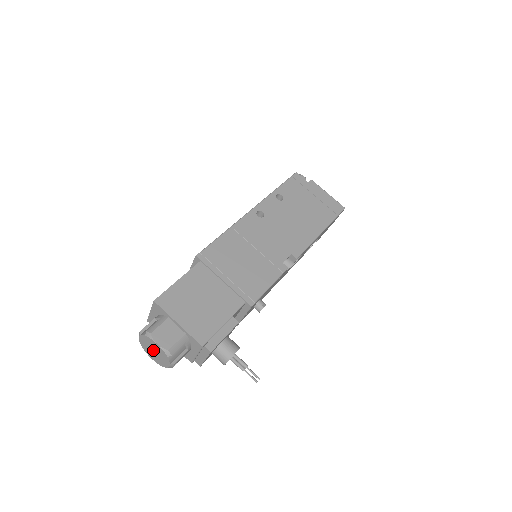
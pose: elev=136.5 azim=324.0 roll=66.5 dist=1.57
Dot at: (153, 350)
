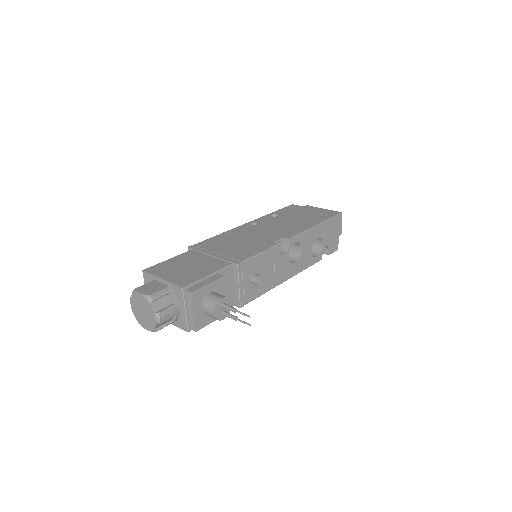
Dot at: (142, 310)
